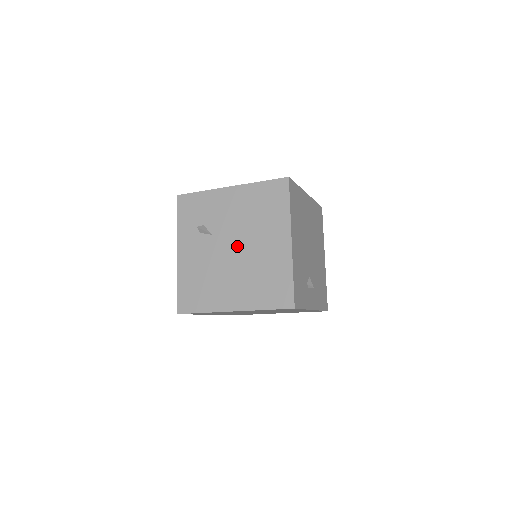
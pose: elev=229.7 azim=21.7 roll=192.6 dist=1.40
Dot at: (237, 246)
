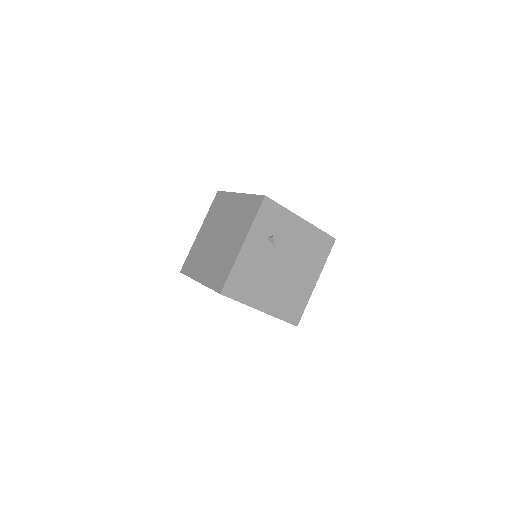
Dot at: (286, 266)
